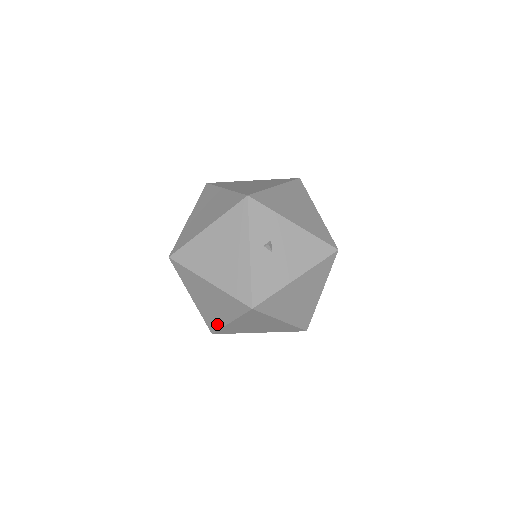
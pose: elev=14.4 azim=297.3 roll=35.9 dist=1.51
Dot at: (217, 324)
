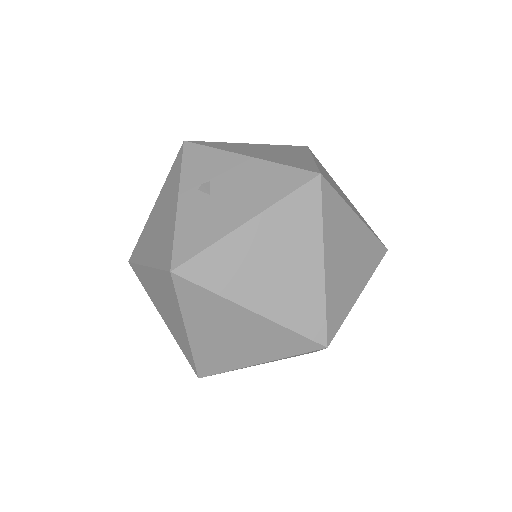
Dot at: (187, 349)
